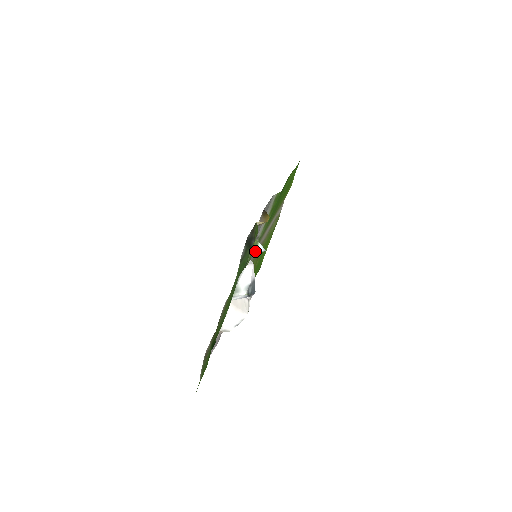
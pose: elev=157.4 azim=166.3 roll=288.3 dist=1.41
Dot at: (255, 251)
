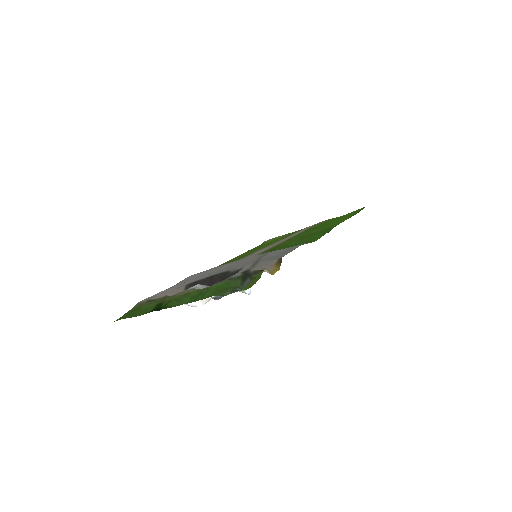
Dot at: (242, 290)
